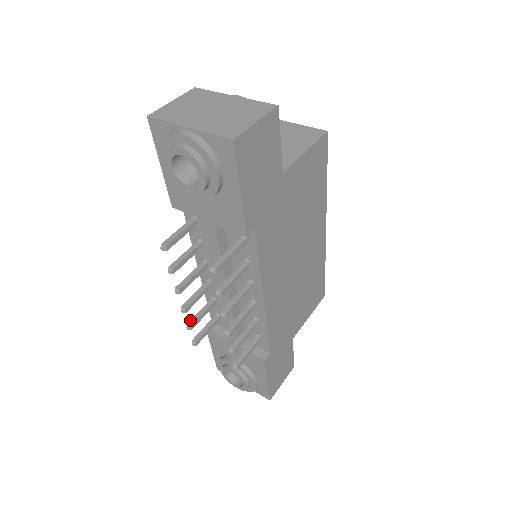
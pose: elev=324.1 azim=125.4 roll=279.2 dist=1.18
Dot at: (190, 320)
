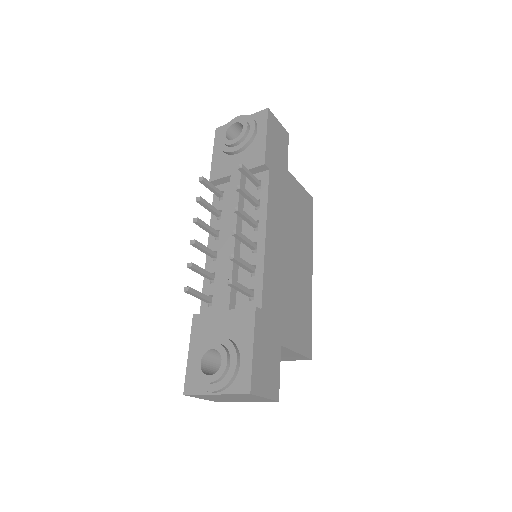
Dot at: occluded
